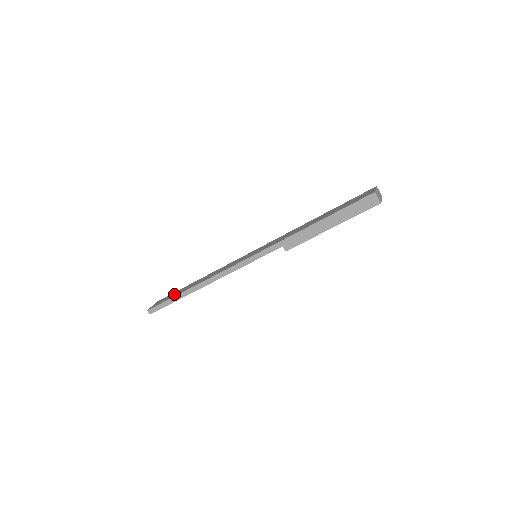
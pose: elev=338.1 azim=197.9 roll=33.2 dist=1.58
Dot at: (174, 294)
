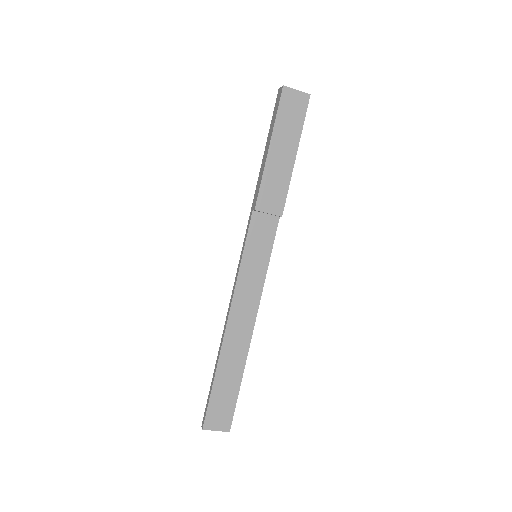
Dot at: occluded
